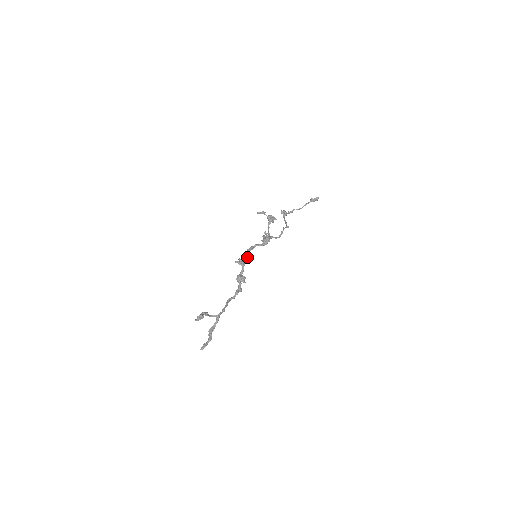
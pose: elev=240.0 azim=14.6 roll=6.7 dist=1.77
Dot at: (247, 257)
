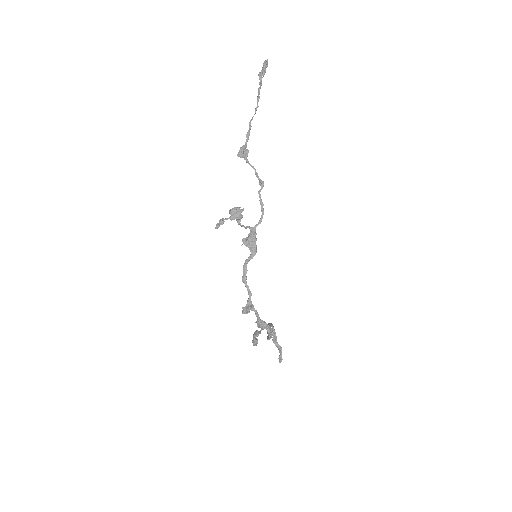
Dot at: (249, 293)
